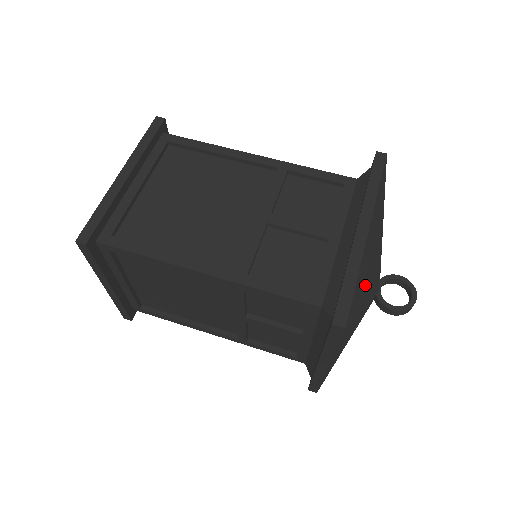
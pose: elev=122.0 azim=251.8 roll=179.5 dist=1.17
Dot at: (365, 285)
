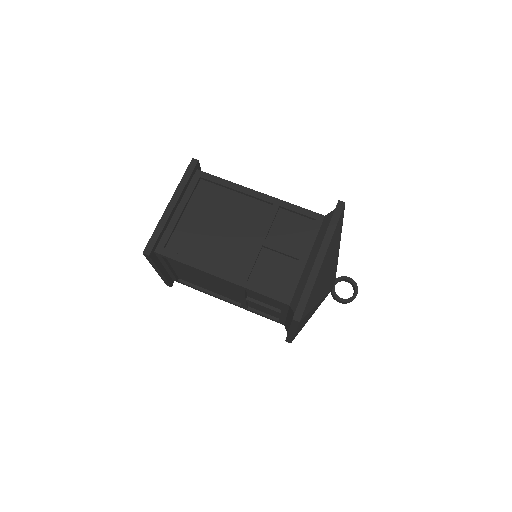
Dot at: (319, 291)
